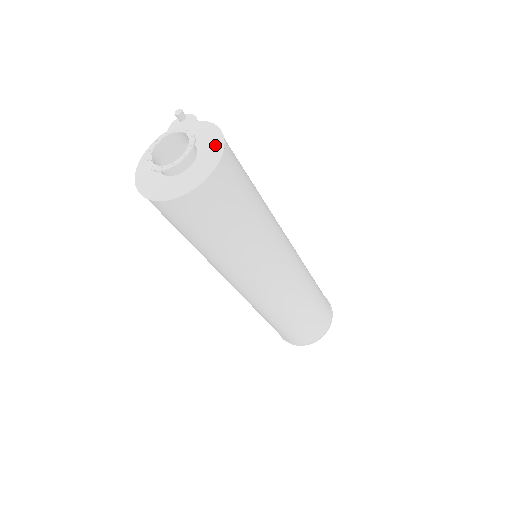
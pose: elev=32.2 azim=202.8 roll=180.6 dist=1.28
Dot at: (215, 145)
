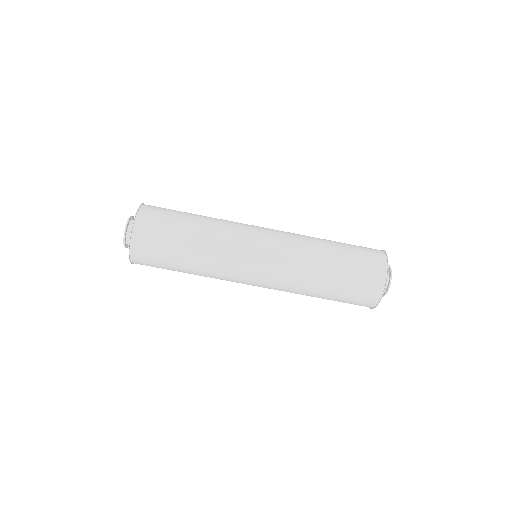
Dot at: occluded
